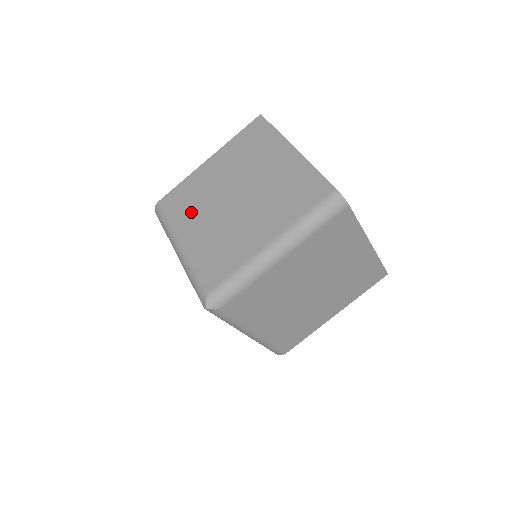
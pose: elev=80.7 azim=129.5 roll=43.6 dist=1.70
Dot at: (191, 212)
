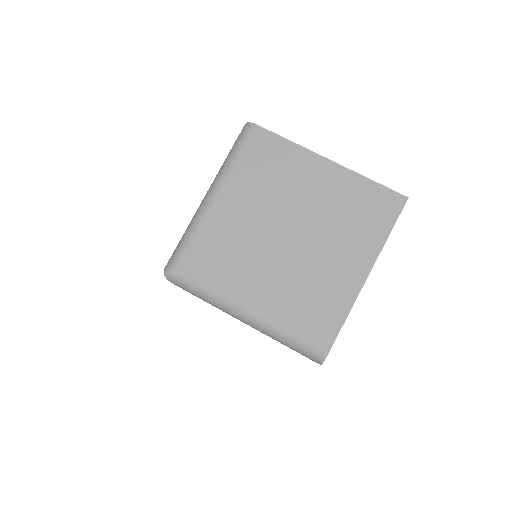
Dot at: occluded
